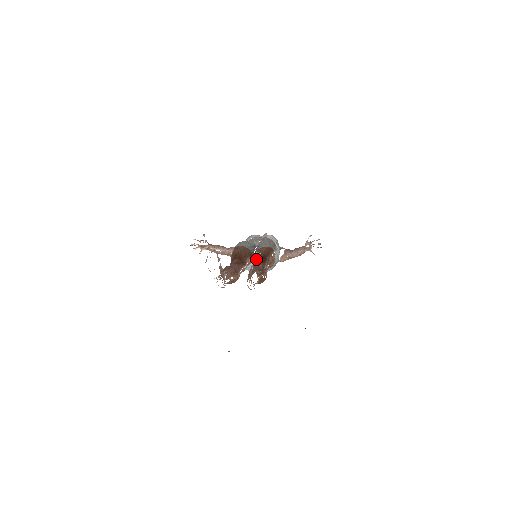
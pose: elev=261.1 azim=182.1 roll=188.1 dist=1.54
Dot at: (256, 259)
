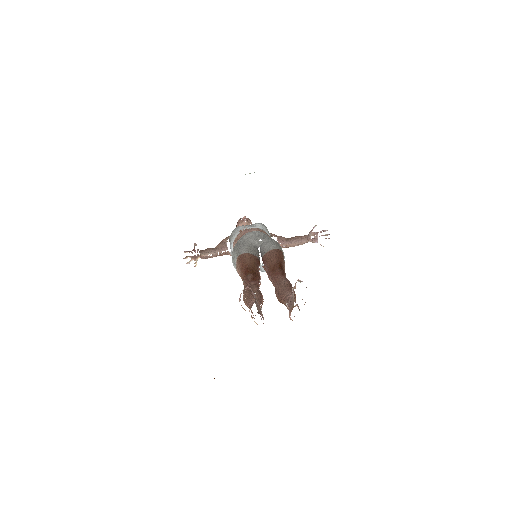
Dot at: occluded
